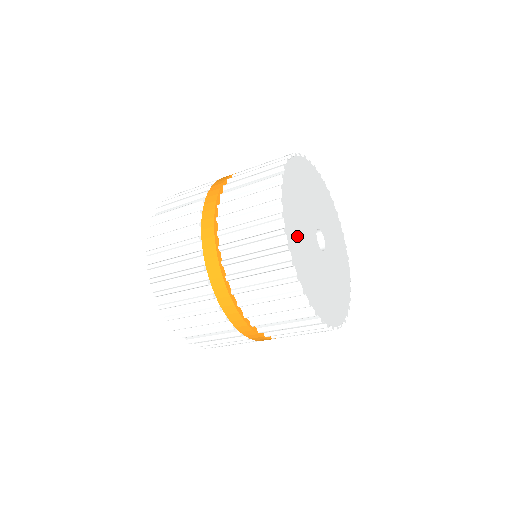
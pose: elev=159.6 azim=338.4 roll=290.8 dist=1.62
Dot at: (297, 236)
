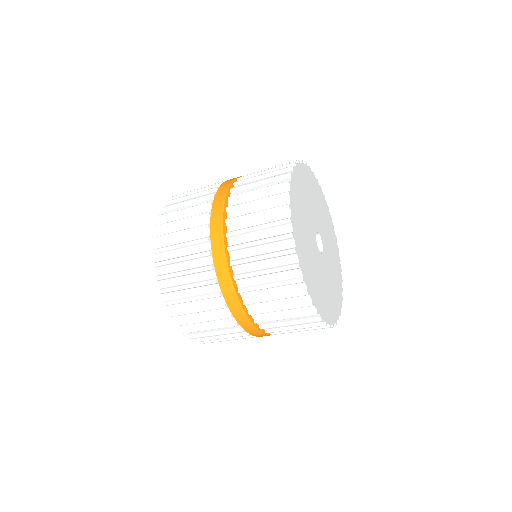
Dot at: (300, 197)
